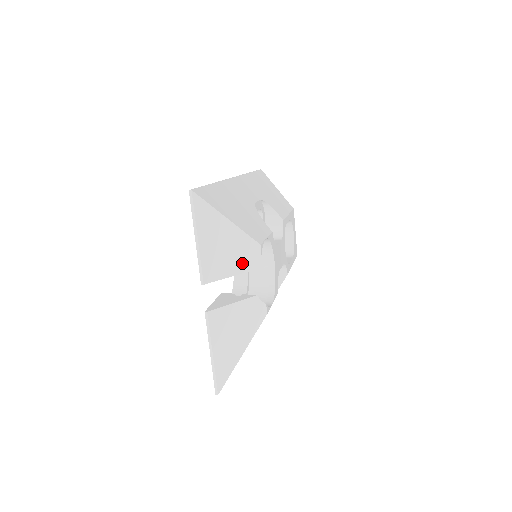
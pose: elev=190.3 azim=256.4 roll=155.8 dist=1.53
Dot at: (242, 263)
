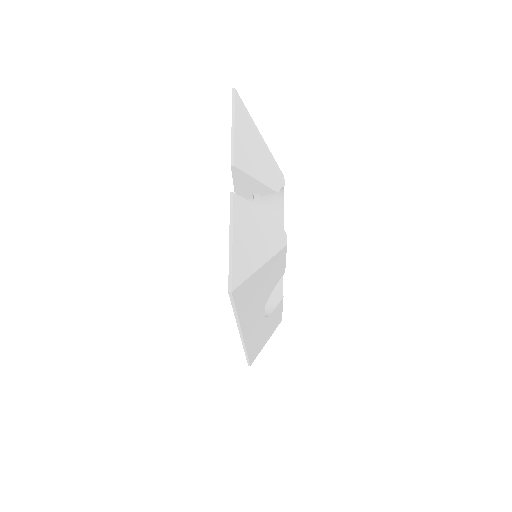
Dot at: (268, 178)
